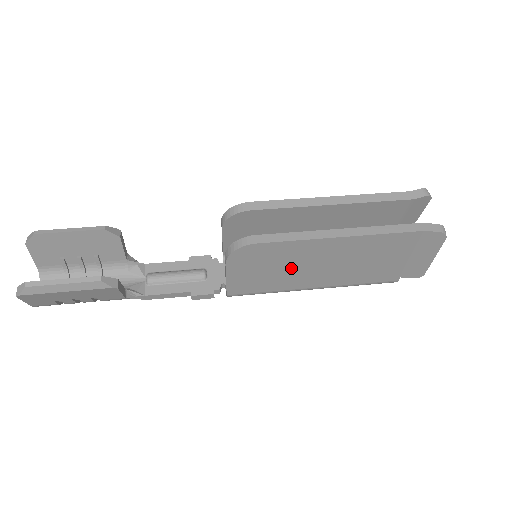
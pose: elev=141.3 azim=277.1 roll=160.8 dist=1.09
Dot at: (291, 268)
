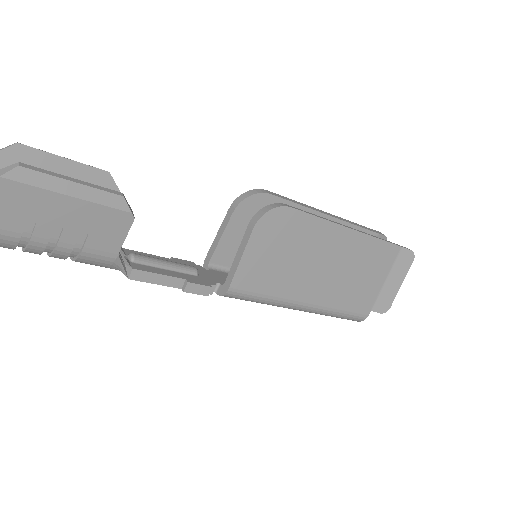
Dot at: (301, 261)
